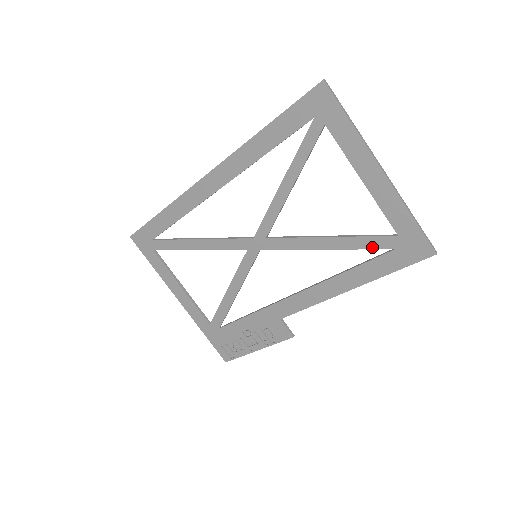
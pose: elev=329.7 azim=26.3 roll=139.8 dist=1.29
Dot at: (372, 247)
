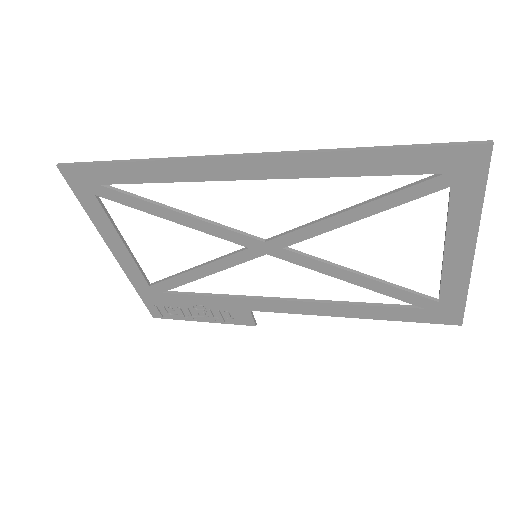
Dot at: (404, 299)
